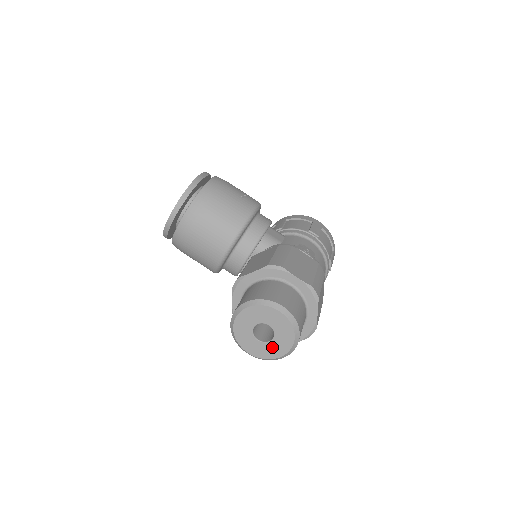
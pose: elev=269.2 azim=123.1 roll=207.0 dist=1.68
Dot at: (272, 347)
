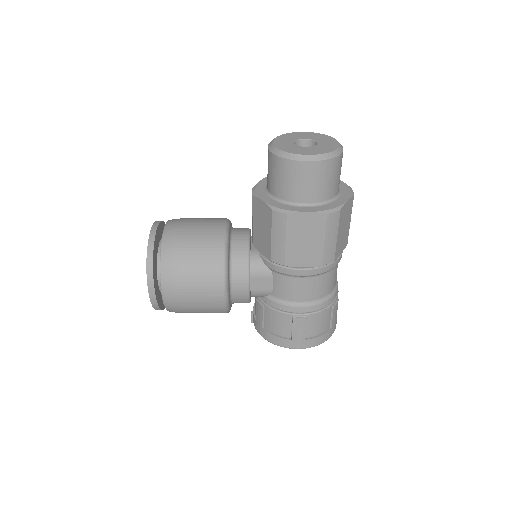
Dot at: (323, 146)
